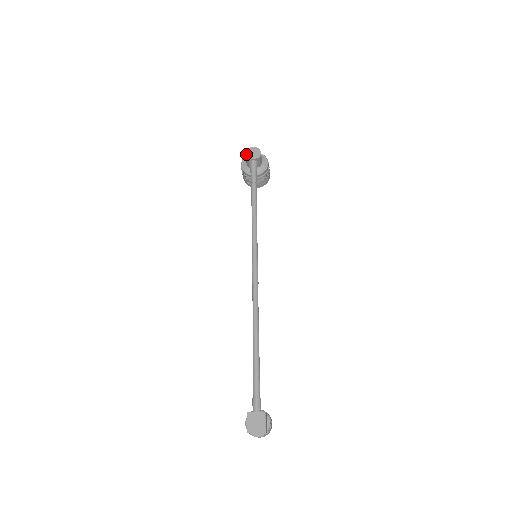
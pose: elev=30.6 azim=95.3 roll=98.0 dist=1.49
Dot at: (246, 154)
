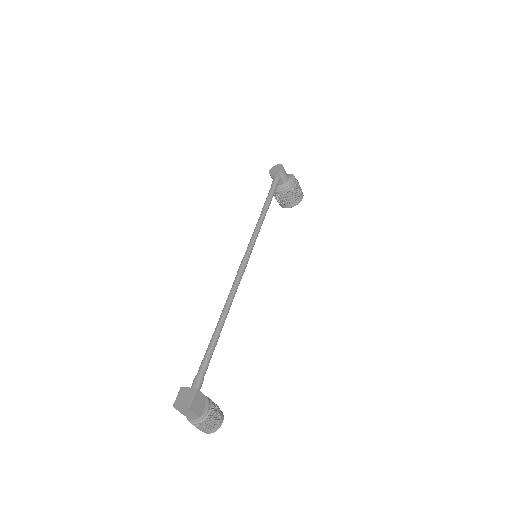
Dot at: (270, 170)
